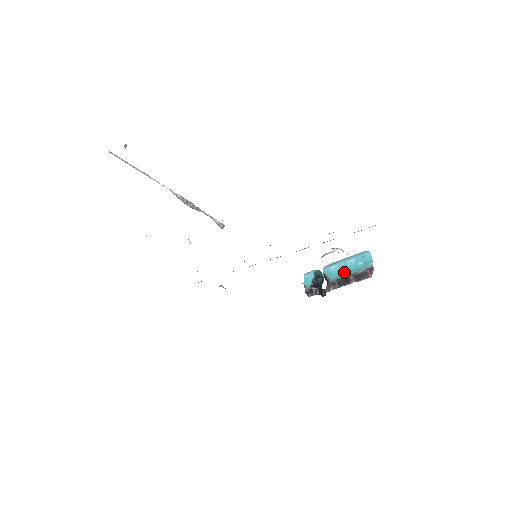
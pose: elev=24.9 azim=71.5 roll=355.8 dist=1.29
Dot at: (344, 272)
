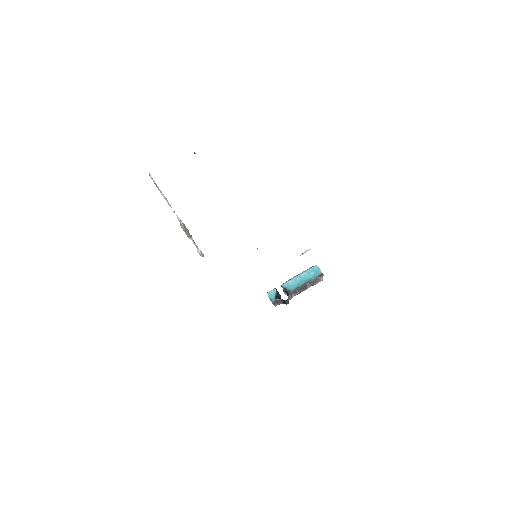
Dot at: (301, 282)
